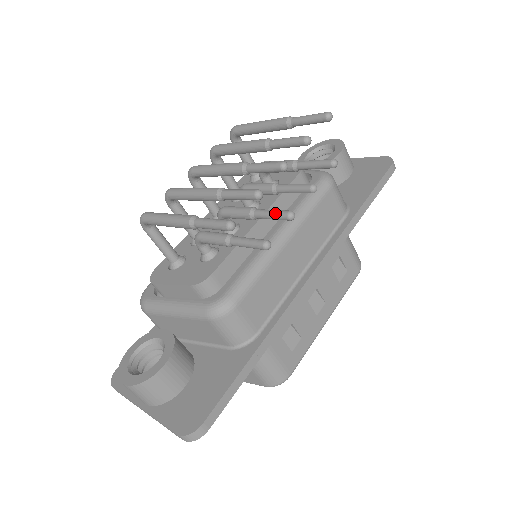
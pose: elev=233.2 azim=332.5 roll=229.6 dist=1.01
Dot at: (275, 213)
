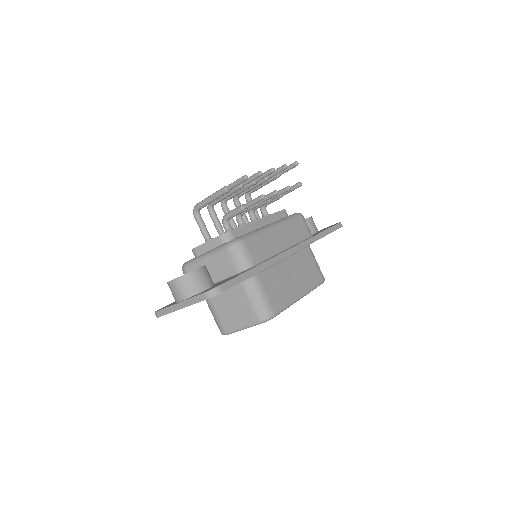
Dot at: (268, 194)
